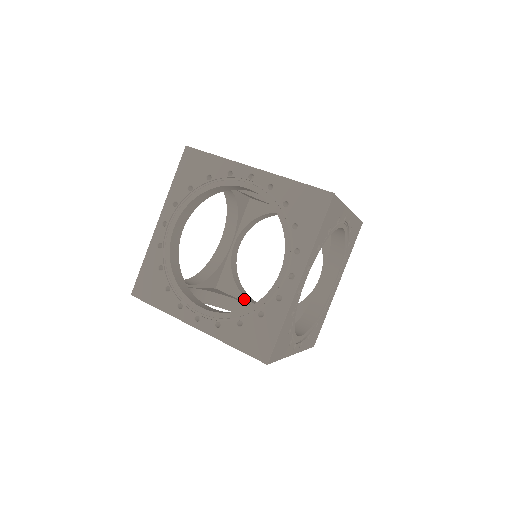
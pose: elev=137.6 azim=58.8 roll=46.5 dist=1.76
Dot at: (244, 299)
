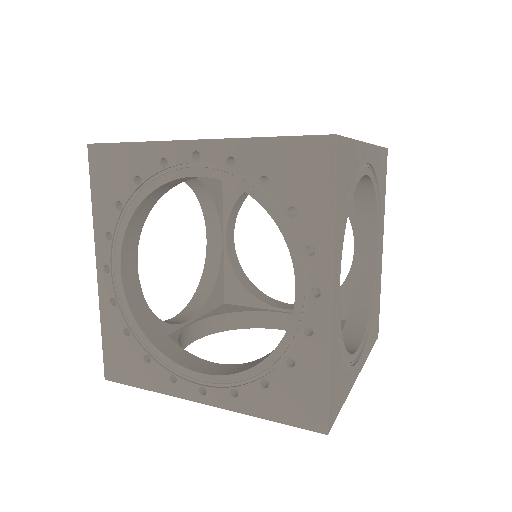
Dot at: (265, 306)
